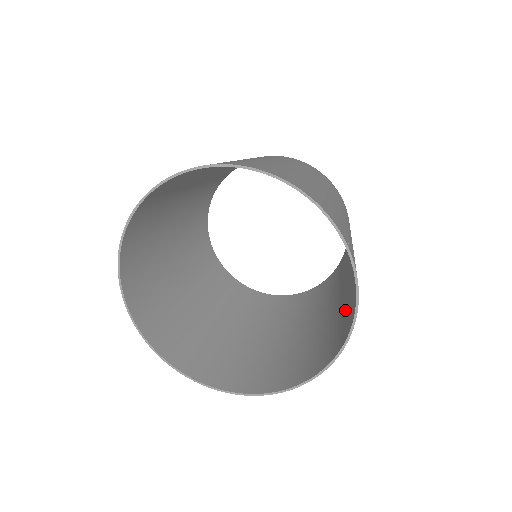
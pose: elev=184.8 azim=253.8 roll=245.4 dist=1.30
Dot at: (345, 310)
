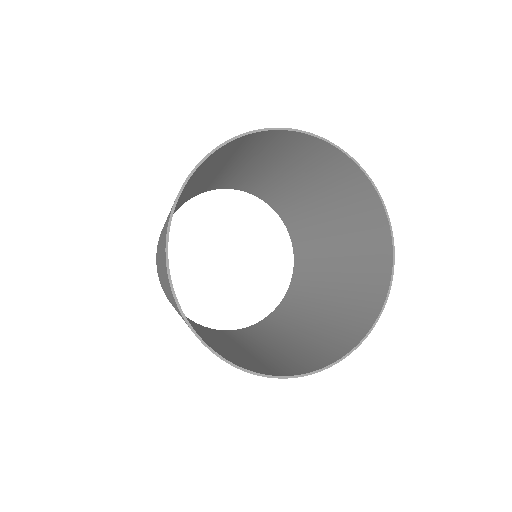
Dot at: (339, 321)
